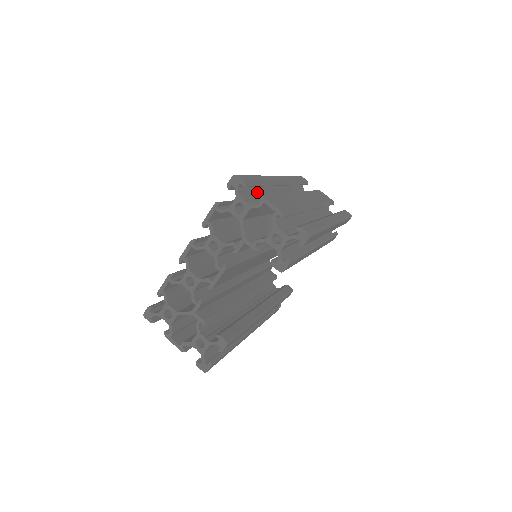
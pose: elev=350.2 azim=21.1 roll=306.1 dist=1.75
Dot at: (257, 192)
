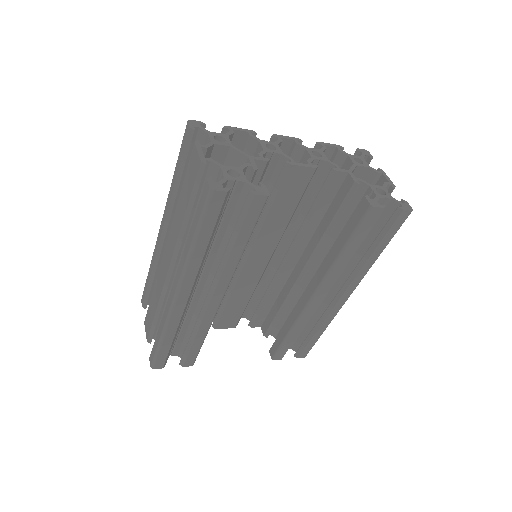
Dot at: occluded
